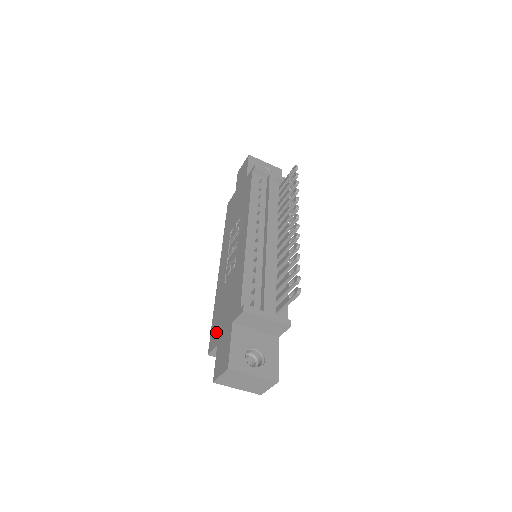
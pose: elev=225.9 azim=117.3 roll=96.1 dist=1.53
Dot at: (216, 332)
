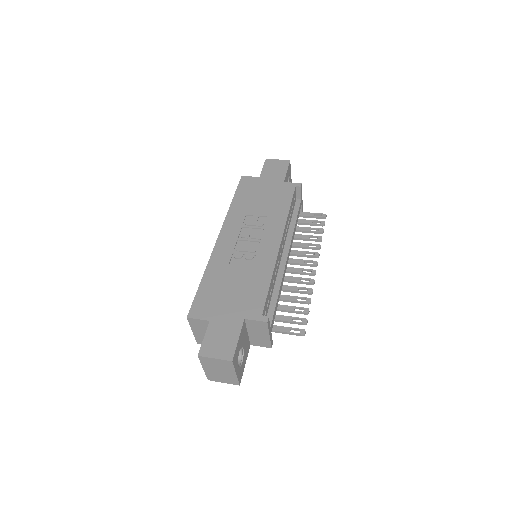
Dot at: (209, 305)
